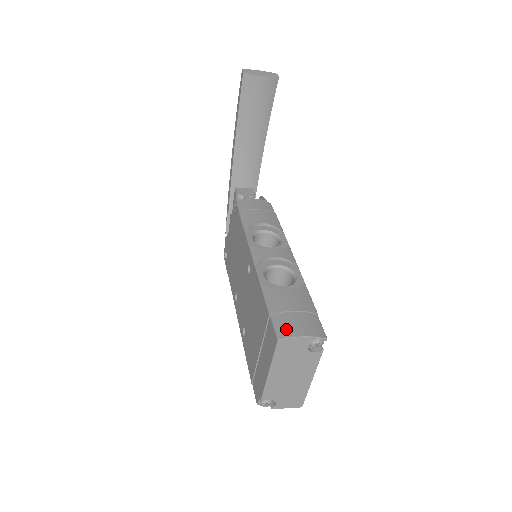
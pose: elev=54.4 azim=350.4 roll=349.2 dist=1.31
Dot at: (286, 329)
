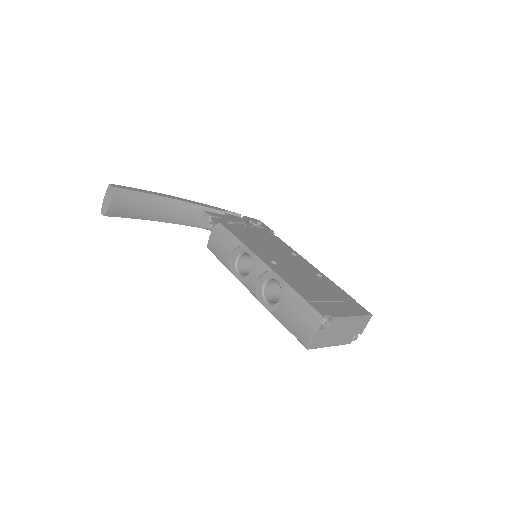
Dot at: (304, 338)
